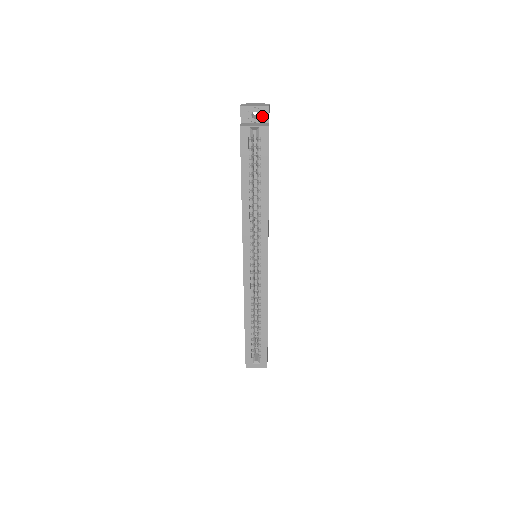
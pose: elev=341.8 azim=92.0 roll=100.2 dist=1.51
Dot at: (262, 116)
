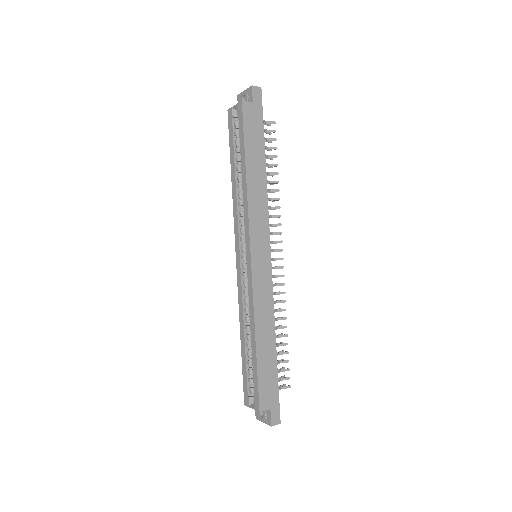
Dot at: (249, 98)
